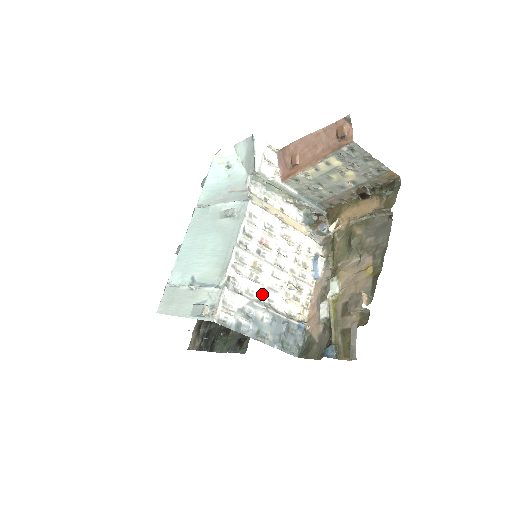
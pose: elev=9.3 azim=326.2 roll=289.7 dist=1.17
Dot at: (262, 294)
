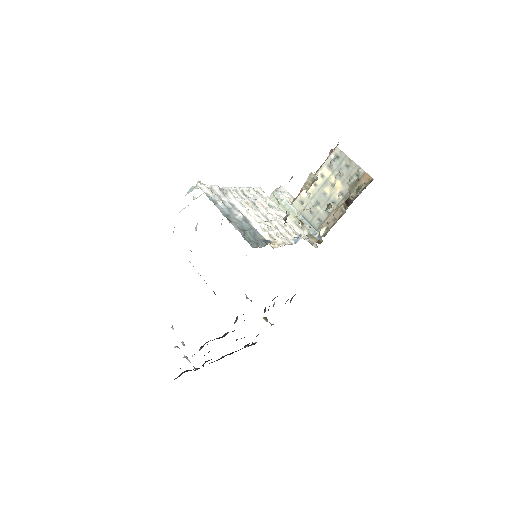
Dot at: (244, 214)
